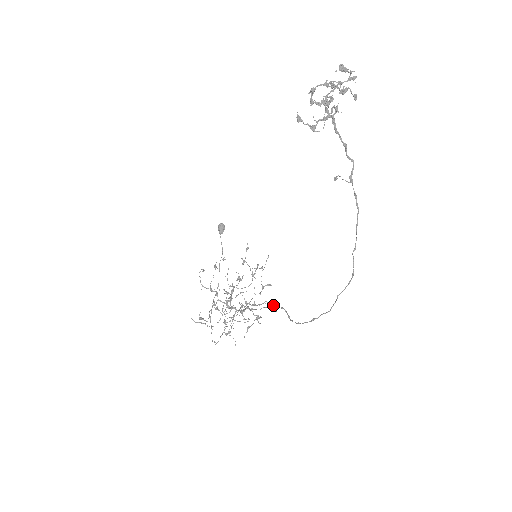
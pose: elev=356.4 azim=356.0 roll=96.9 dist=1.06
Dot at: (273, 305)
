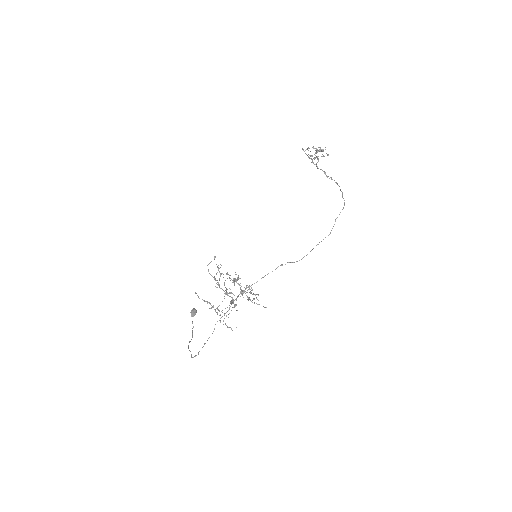
Dot at: (276, 268)
